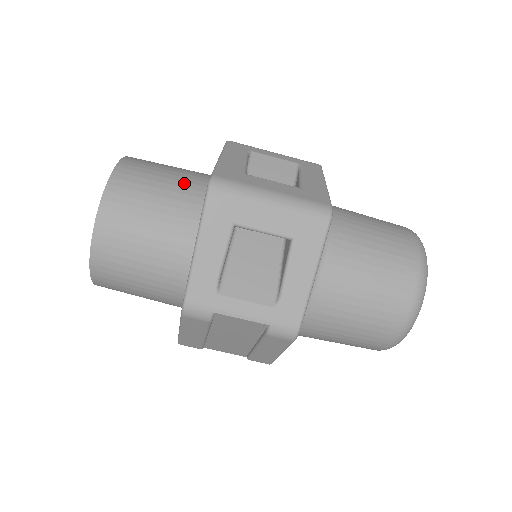
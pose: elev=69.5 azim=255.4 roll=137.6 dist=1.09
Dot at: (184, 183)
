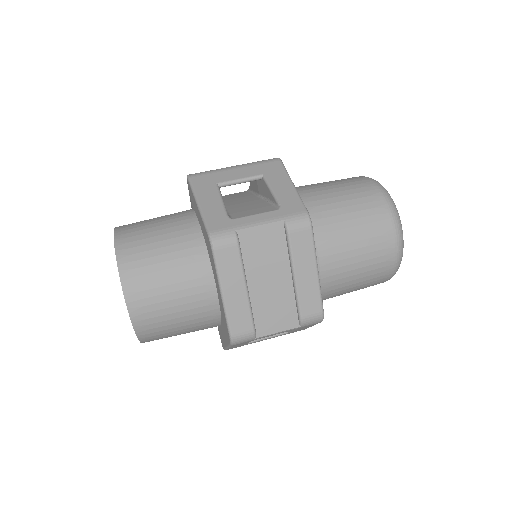
Dot at: occluded
